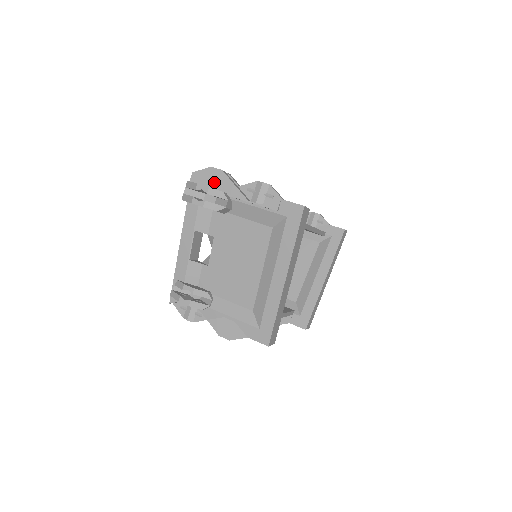
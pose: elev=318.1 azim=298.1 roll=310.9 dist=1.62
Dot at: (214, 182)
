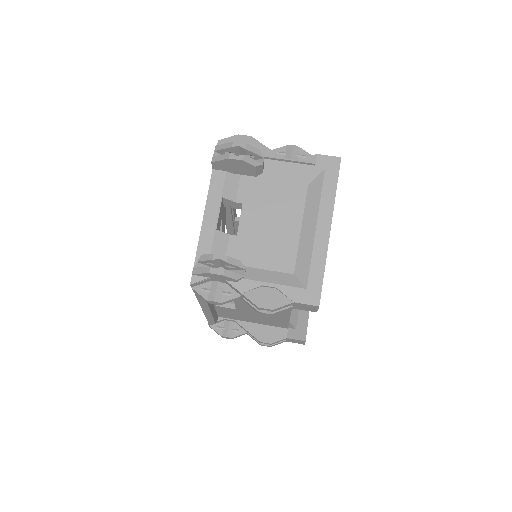
Dot at: occluded
